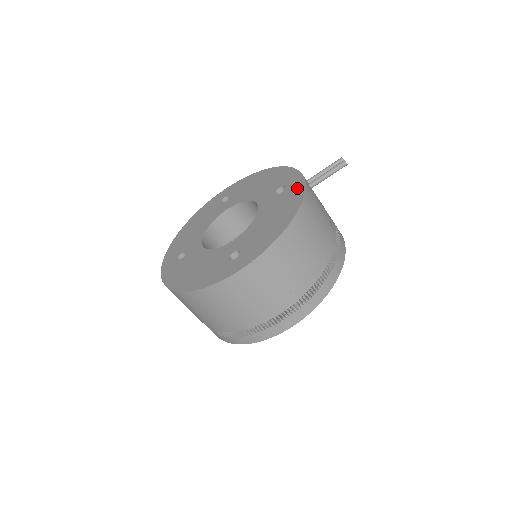
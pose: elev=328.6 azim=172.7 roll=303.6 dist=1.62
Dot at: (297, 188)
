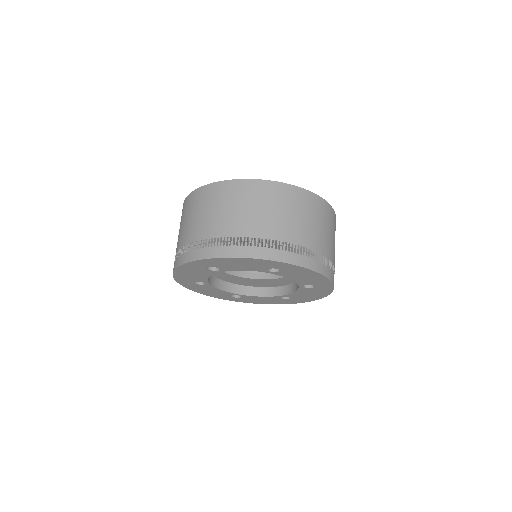
Dot at: occluded
